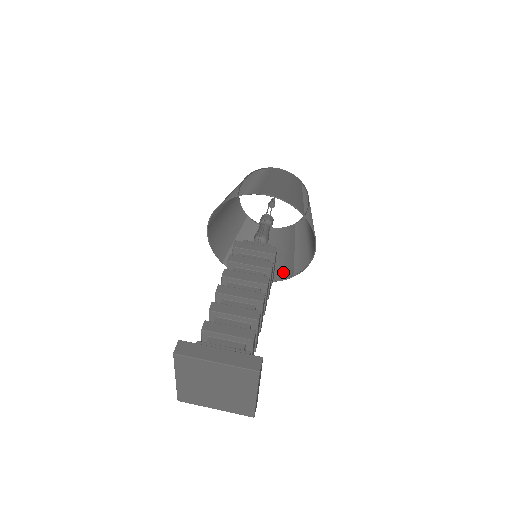
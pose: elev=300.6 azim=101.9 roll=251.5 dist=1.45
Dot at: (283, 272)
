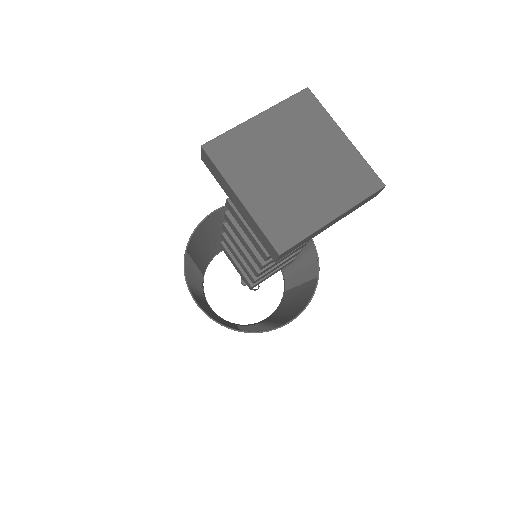
Dot at: (308, 294)
